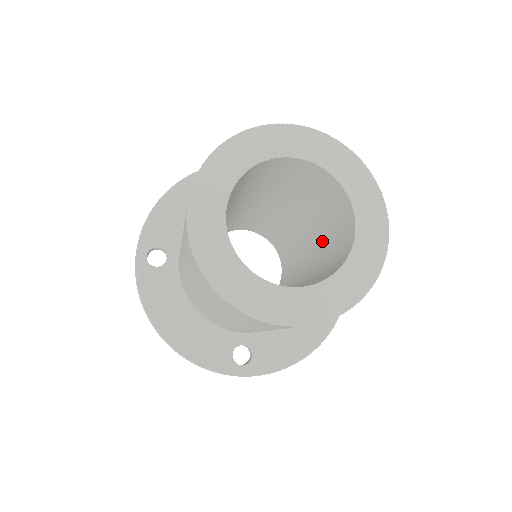
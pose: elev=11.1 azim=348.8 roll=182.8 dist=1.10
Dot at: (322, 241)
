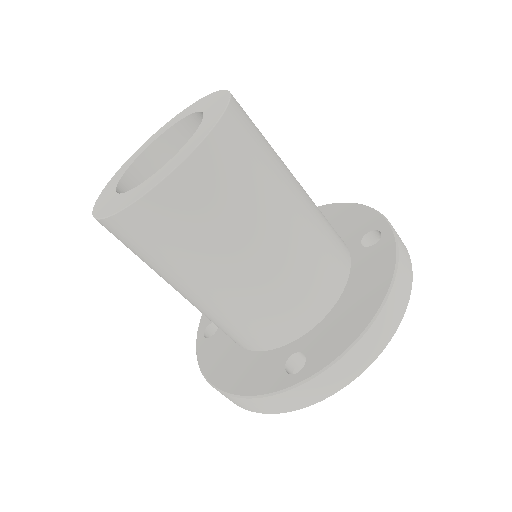
Dot at: occluded
